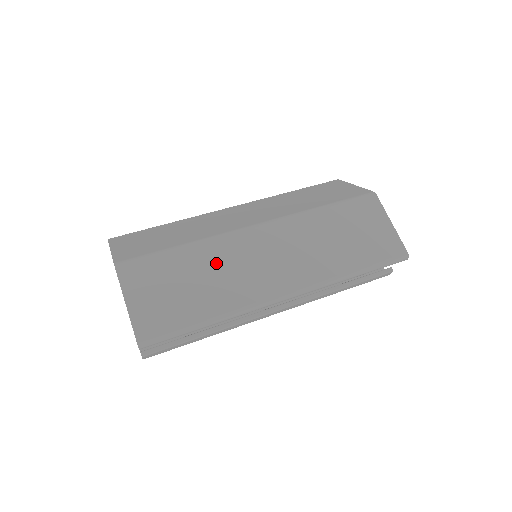
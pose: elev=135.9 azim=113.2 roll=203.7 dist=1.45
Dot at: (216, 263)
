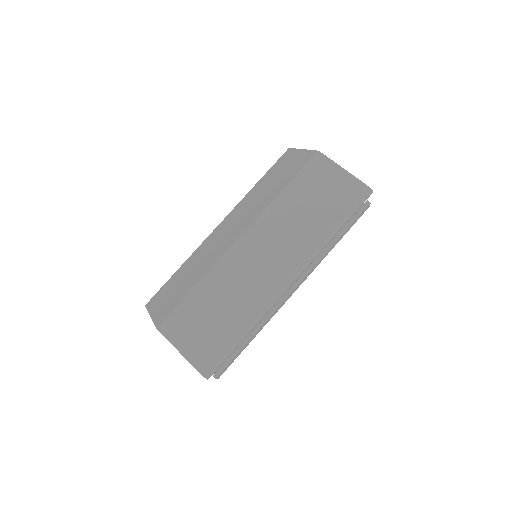
Dot at: (226, 286)
